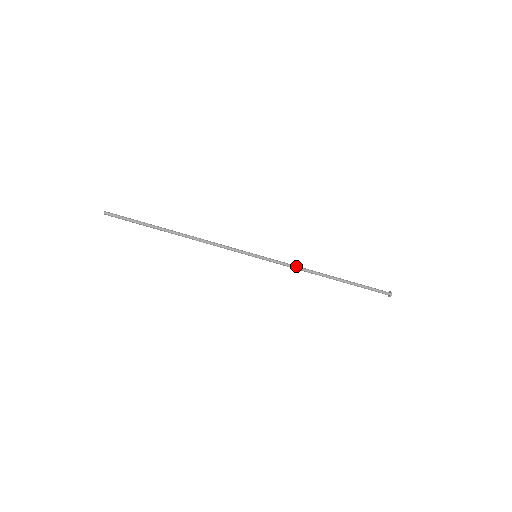
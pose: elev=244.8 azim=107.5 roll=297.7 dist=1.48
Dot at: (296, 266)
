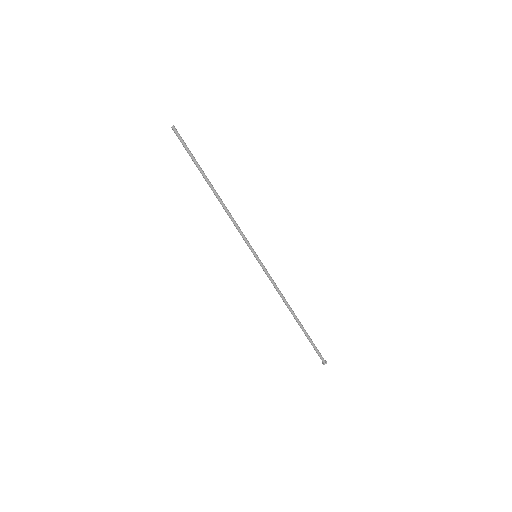
Dot at: occluded
